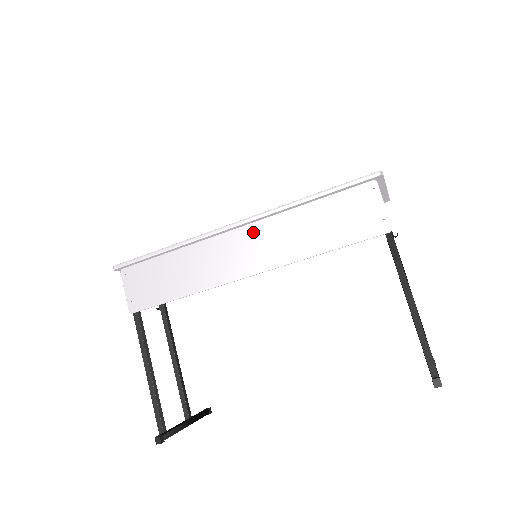
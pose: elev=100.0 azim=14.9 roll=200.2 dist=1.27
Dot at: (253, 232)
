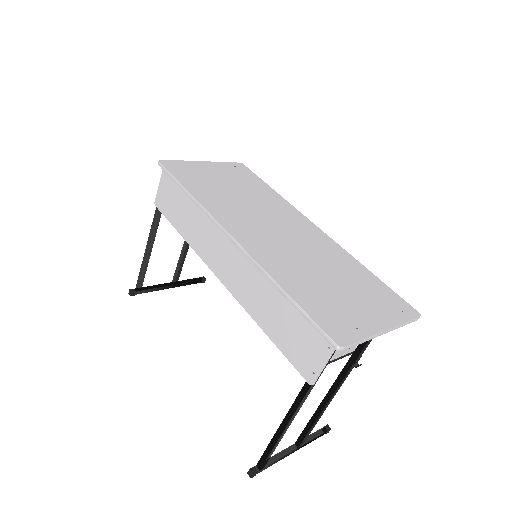
Dot at: (241, 257)
